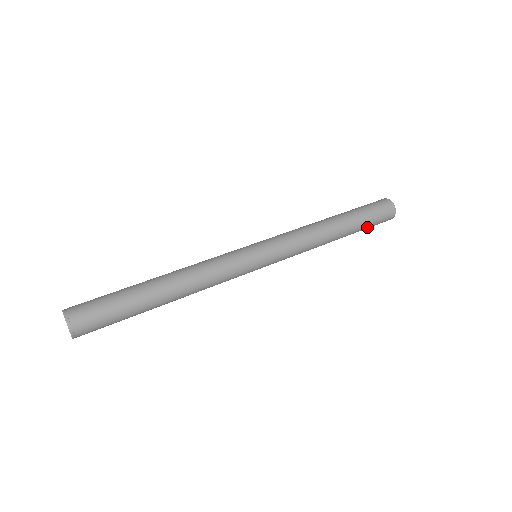
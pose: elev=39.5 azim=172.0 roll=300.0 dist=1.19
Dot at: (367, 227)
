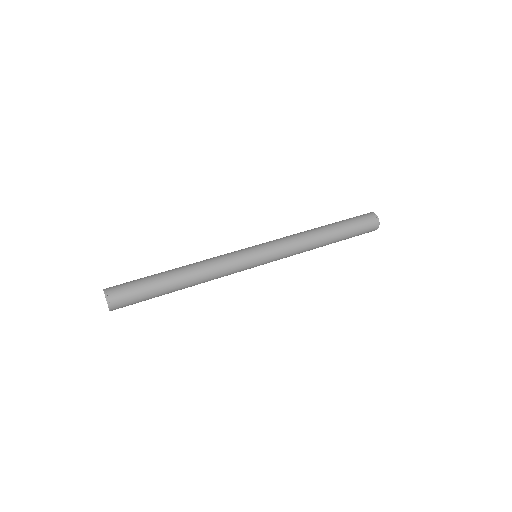
Dot at: (351, 237)
